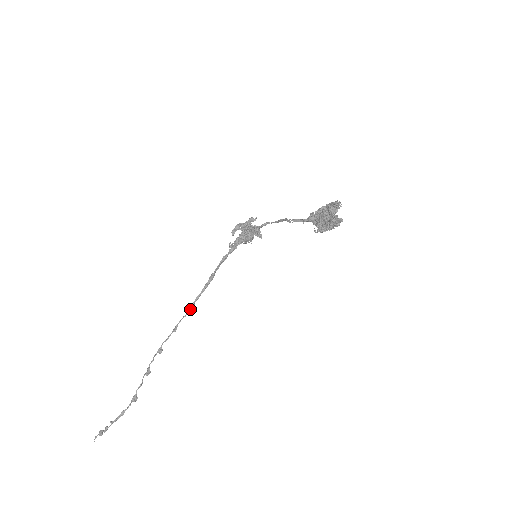
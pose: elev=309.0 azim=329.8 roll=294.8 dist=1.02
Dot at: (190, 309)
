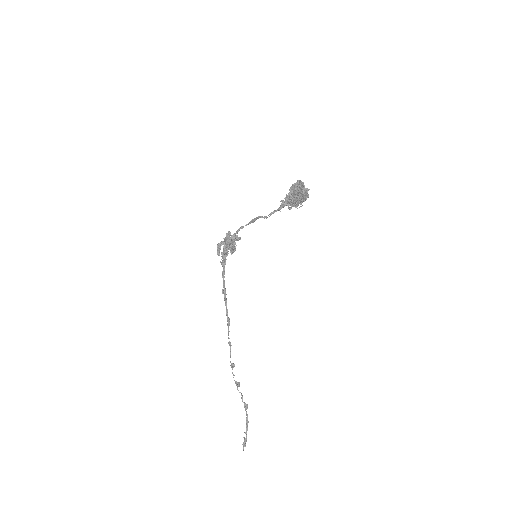
Dot at: (229, 324)
